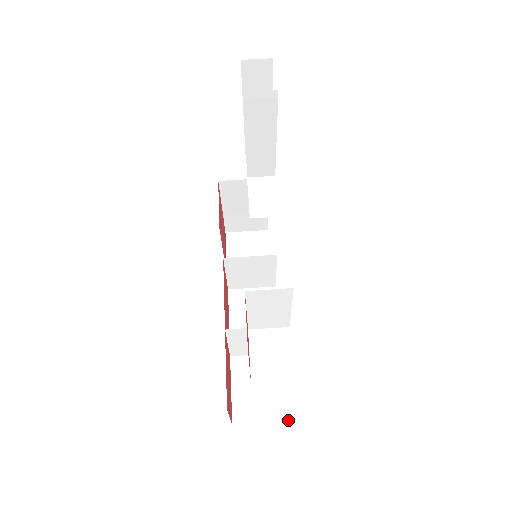
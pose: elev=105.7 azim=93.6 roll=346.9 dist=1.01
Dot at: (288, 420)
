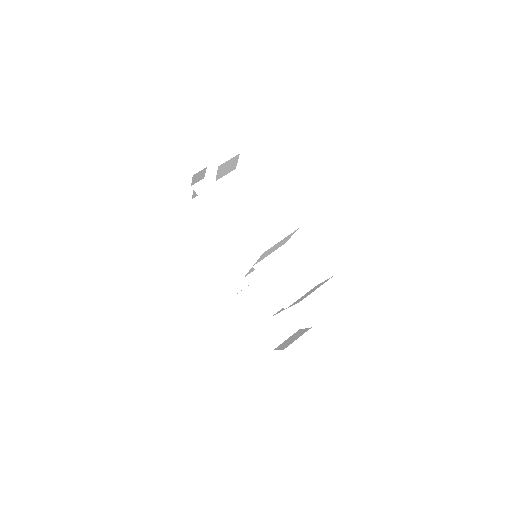
Dot at: occluded
